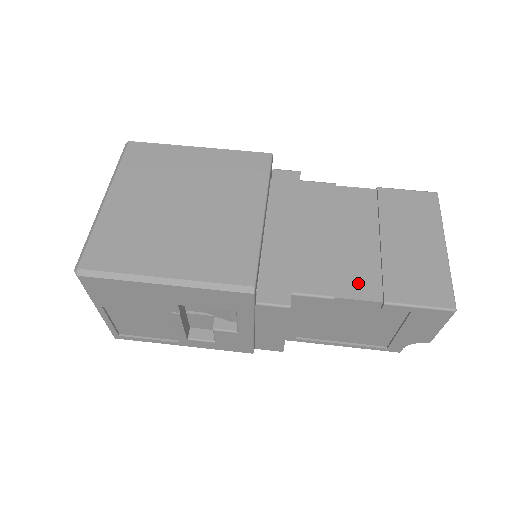
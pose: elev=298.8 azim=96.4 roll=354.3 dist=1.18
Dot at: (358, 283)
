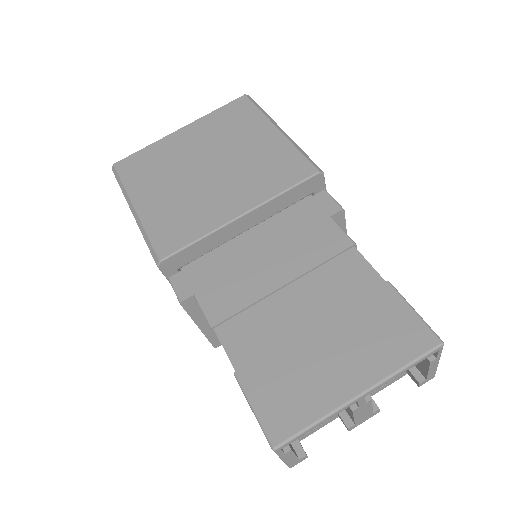
Dot at: (243, 338)
